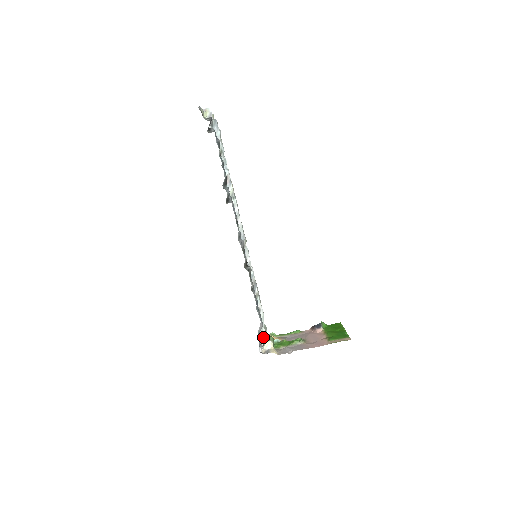
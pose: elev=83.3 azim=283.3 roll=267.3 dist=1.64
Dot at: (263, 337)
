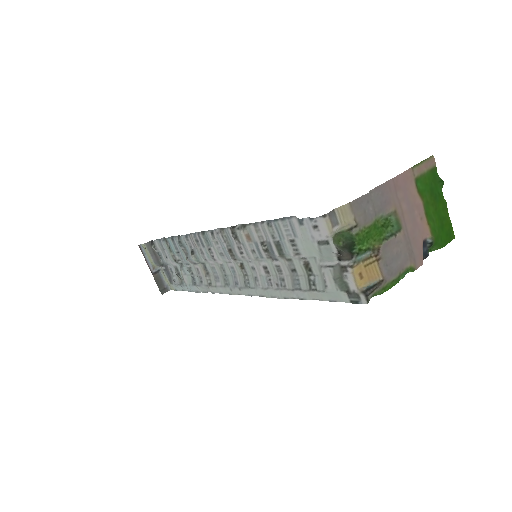
Dot at: (331, 256)
